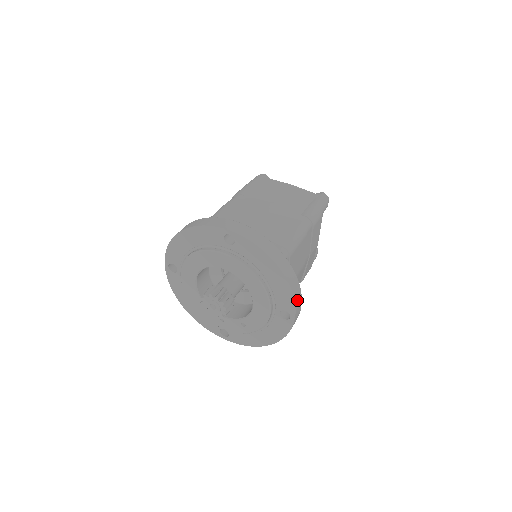
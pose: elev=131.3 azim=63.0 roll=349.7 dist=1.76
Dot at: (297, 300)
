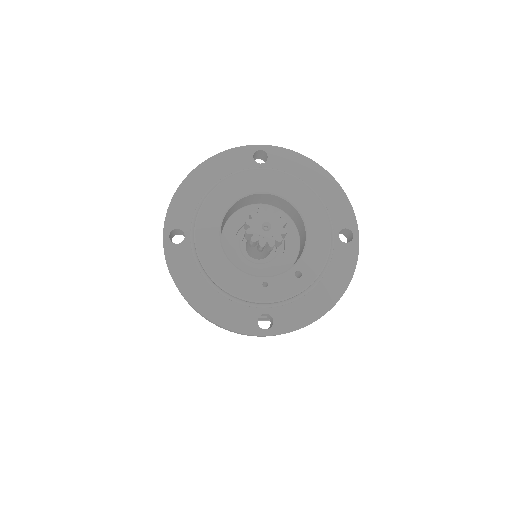
Dot at: occluded
